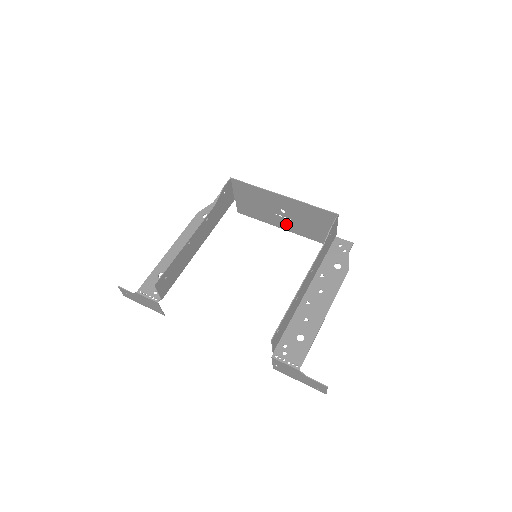
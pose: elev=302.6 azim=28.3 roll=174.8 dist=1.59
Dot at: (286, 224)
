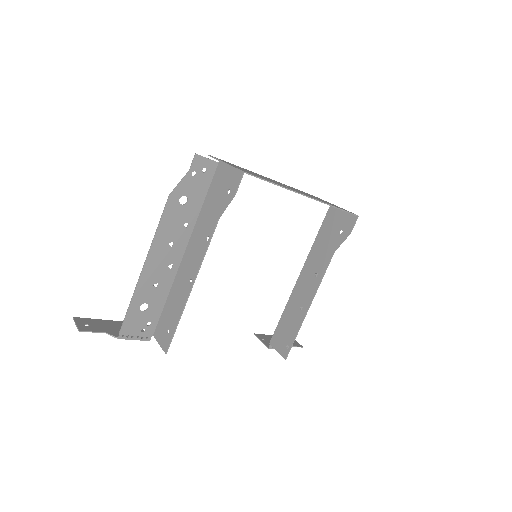
Dot at: occluded
